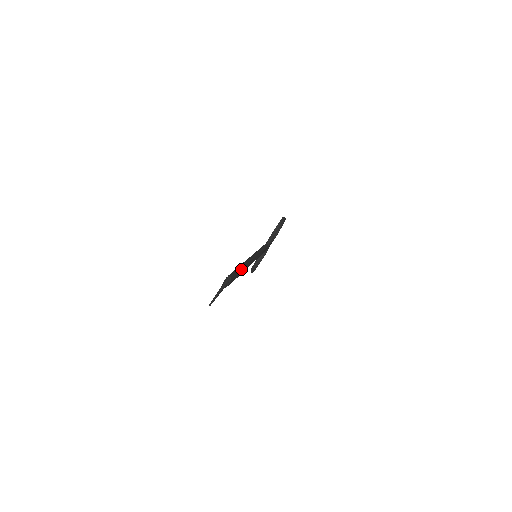
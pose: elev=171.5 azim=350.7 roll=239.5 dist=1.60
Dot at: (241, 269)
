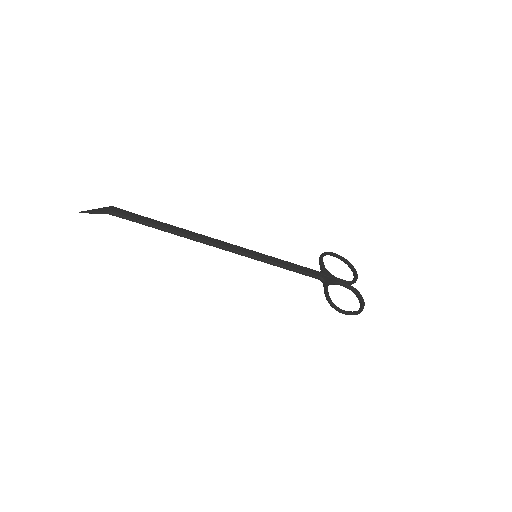
Dot at: (160, 222)
